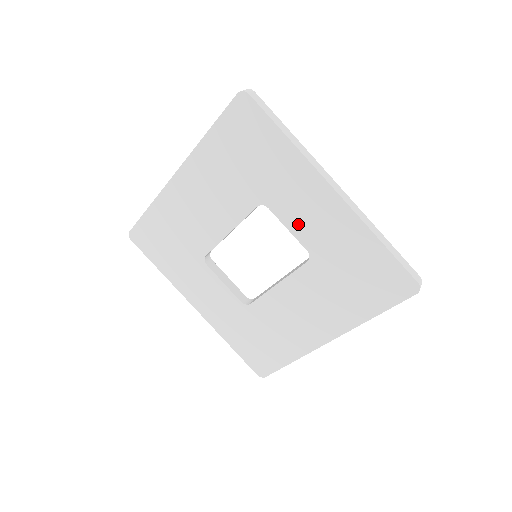
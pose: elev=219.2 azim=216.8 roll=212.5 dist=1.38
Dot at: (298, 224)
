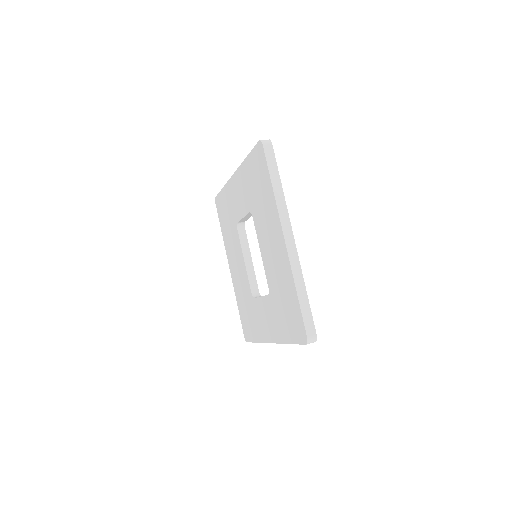
Dot at: (242, 208)
